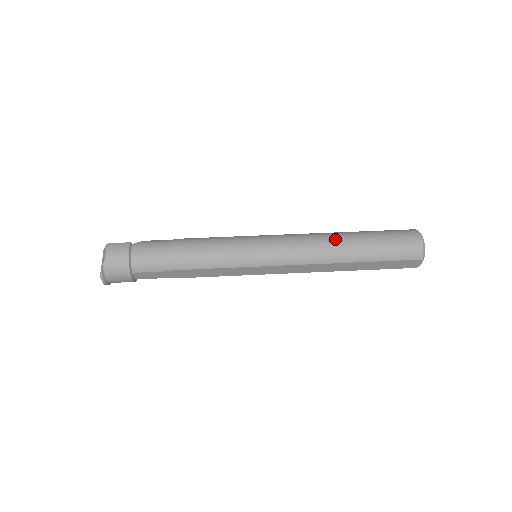
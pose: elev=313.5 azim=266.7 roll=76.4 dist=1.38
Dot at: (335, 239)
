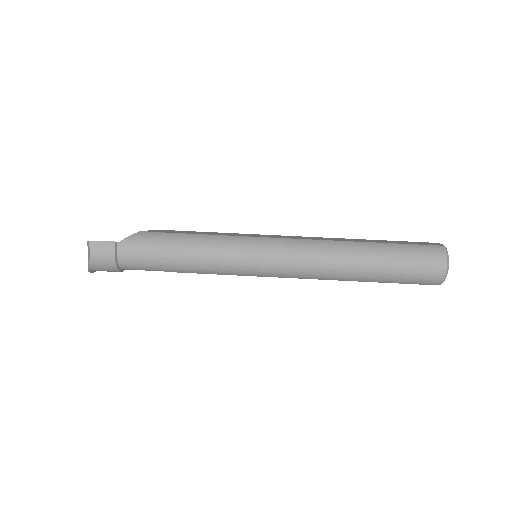
Dot at: (346, 260)
